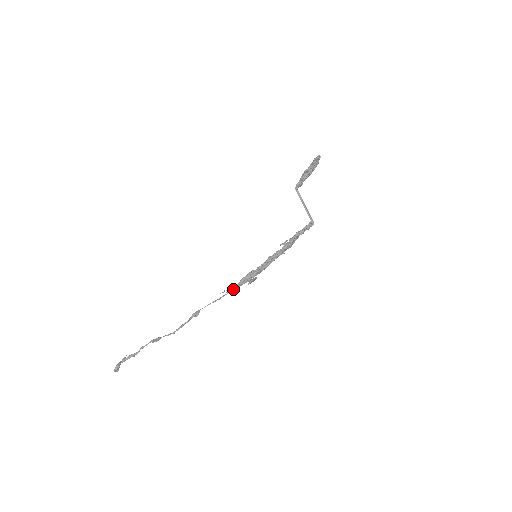
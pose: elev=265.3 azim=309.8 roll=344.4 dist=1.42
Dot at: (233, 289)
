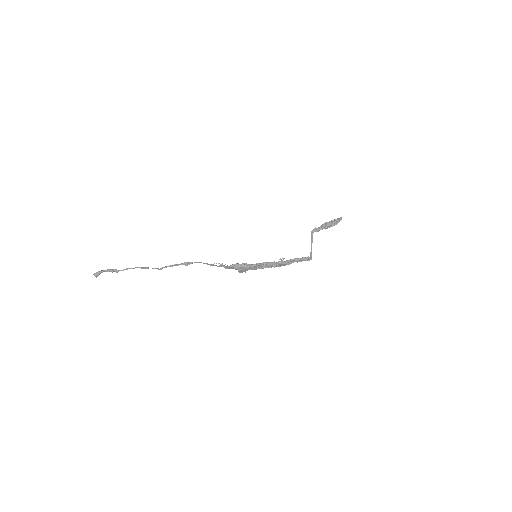
Dot at: (225, 266)
